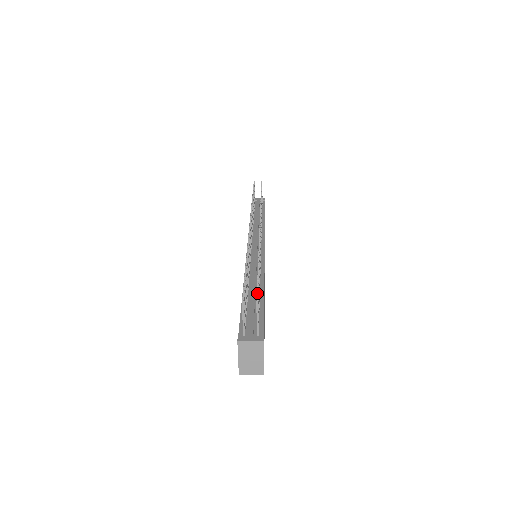
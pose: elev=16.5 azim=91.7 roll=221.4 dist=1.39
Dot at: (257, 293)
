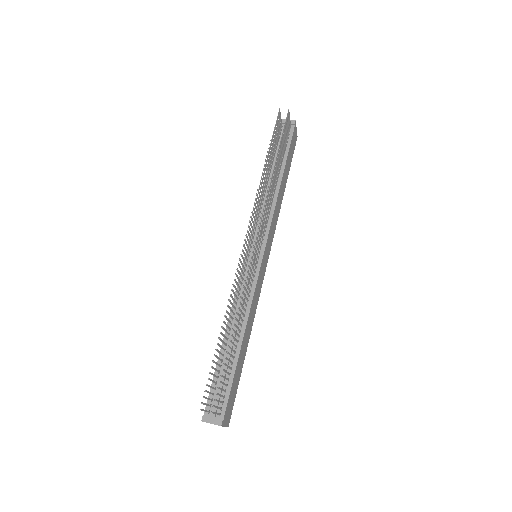
Dot at: (214, 400)
